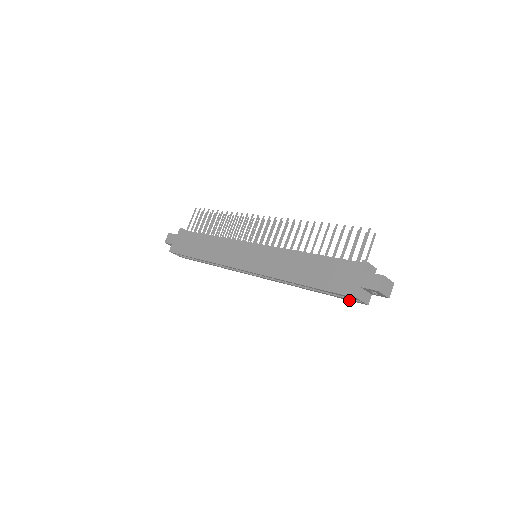
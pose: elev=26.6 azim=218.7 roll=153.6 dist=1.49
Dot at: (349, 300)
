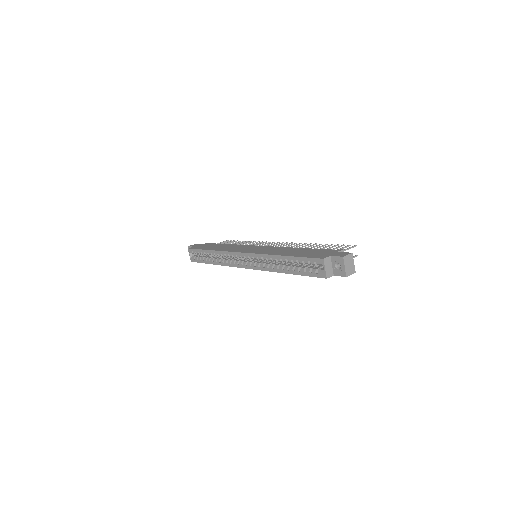
Dot at: (313, 276)
